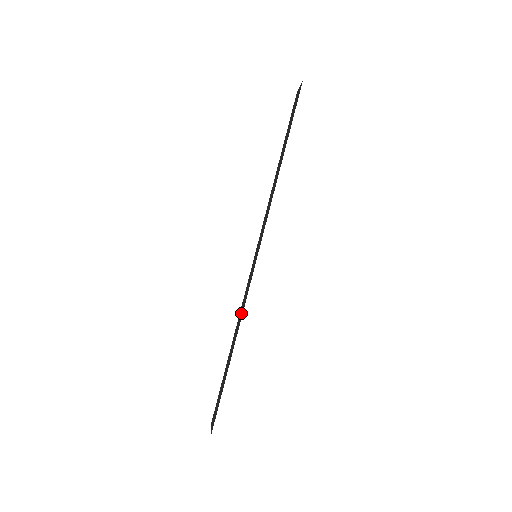
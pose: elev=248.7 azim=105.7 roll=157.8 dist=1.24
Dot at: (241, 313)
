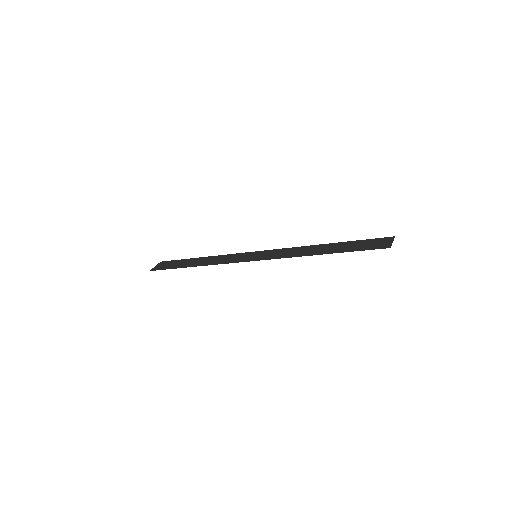
Dot at: (218, 261)
